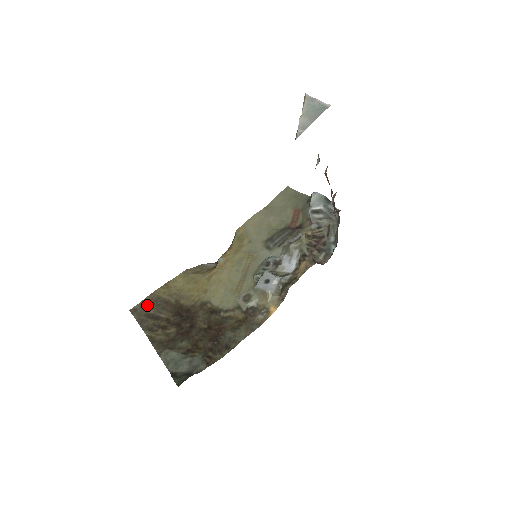
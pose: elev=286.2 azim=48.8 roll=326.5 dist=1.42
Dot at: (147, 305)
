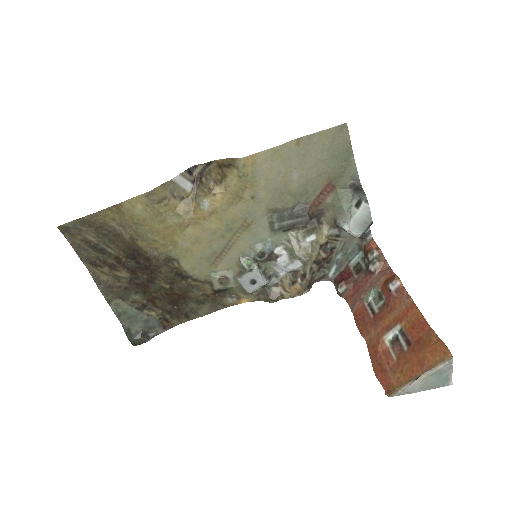
Dot at: (86, 228)
